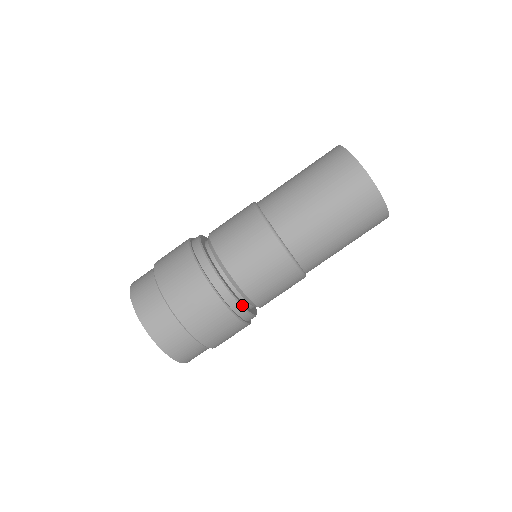
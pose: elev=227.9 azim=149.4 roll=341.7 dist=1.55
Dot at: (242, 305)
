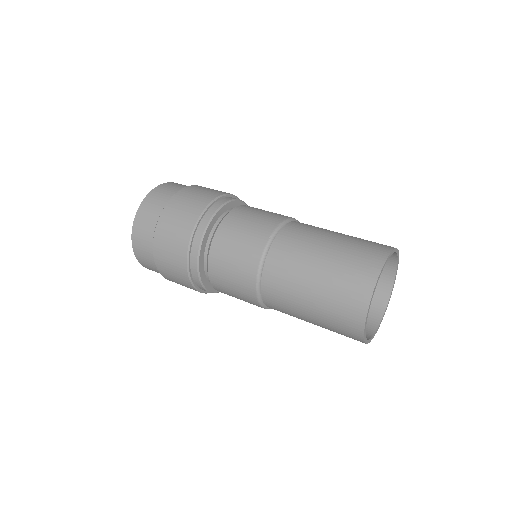
Dot at: (200, 277)
